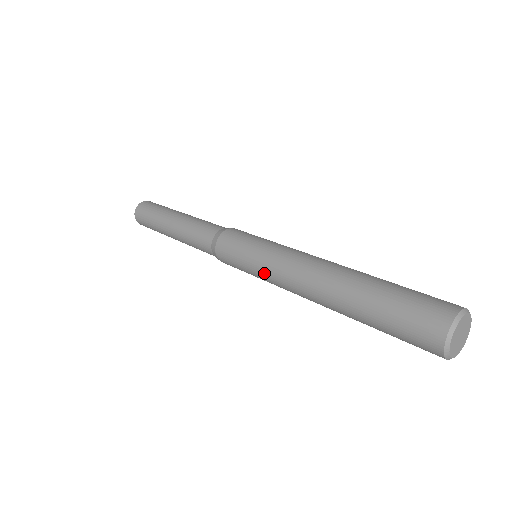
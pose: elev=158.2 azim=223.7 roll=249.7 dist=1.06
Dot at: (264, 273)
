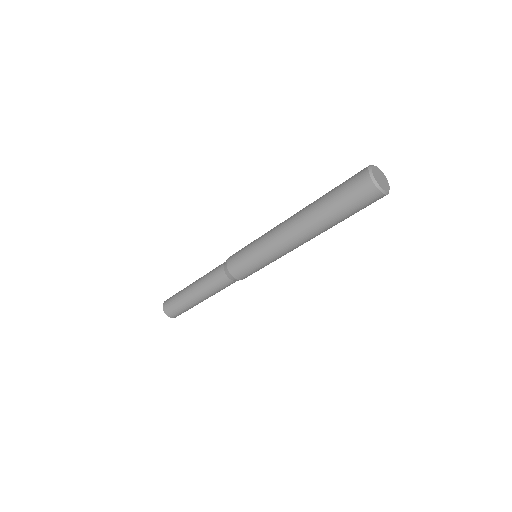
Dot at: (263, 249)
